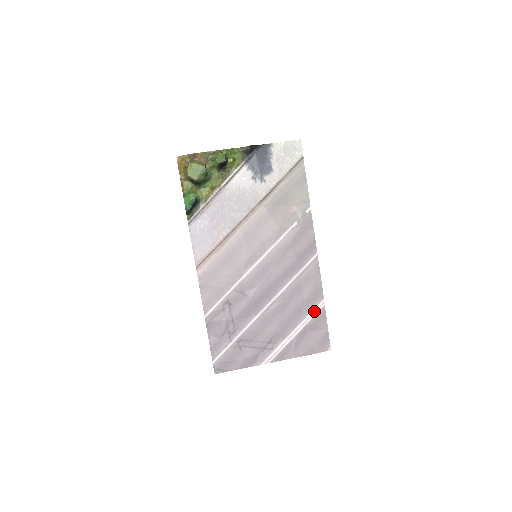
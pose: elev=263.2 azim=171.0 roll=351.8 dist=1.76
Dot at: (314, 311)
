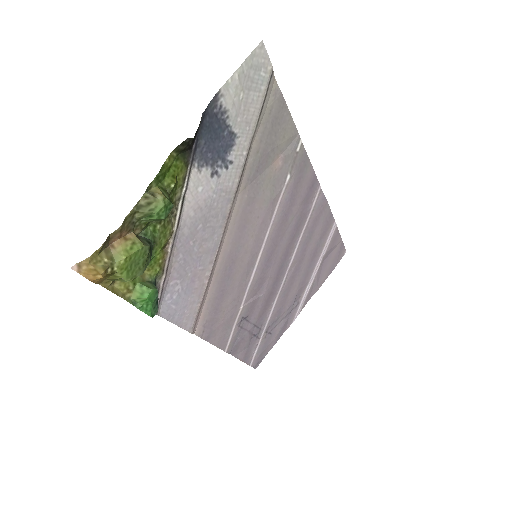
Dot at: (328, 240)
